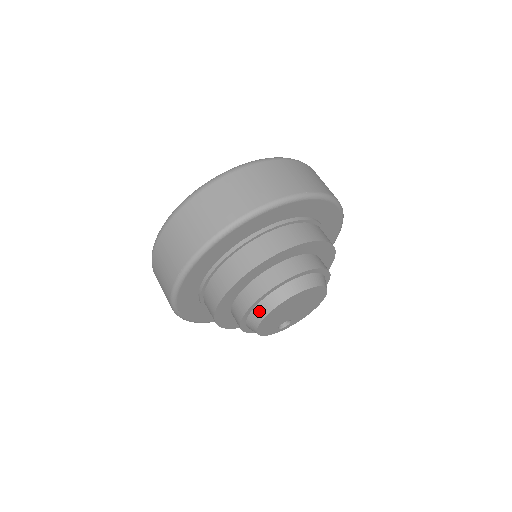
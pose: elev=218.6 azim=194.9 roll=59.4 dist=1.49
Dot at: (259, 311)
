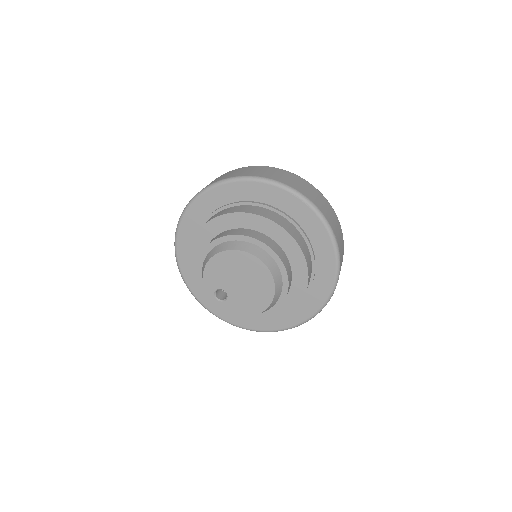
Dot at: (227, 245)
